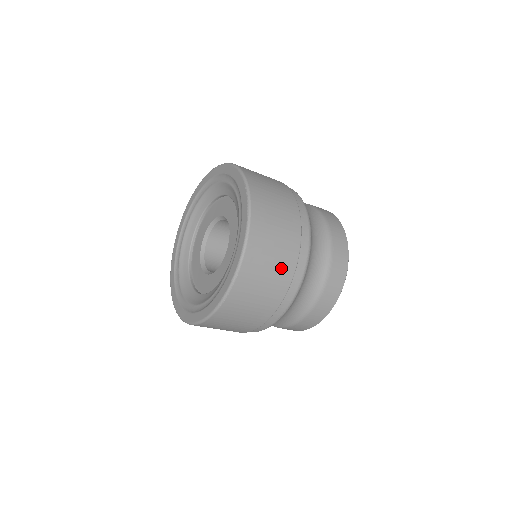
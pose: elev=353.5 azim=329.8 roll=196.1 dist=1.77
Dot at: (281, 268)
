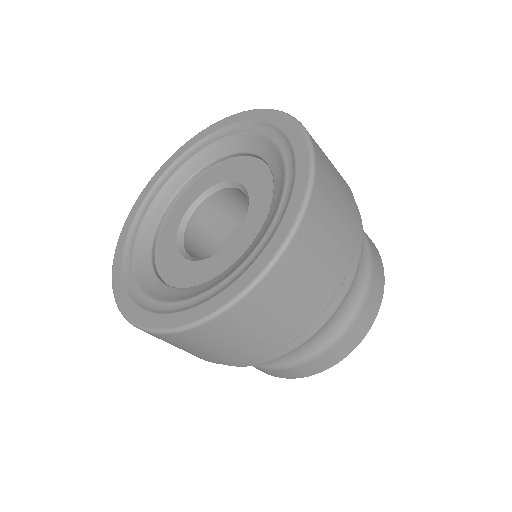
Dot at: (284, 327)
